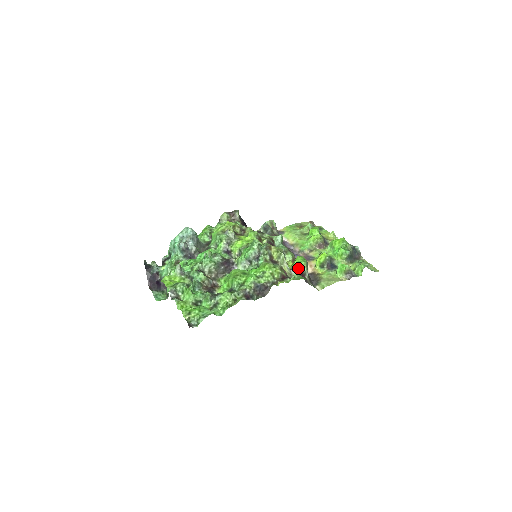
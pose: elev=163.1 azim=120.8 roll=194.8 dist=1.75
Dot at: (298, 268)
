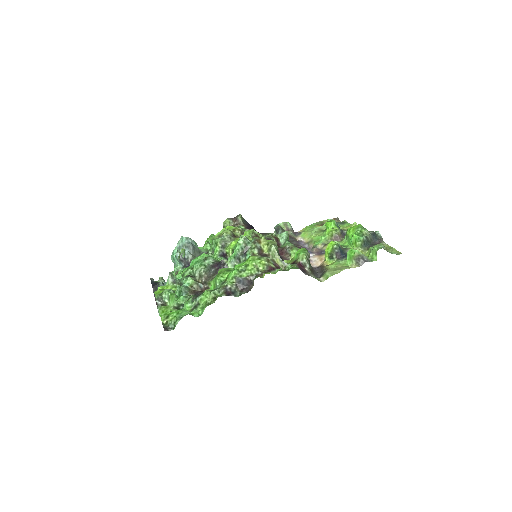
Dot at: (297, 260)
